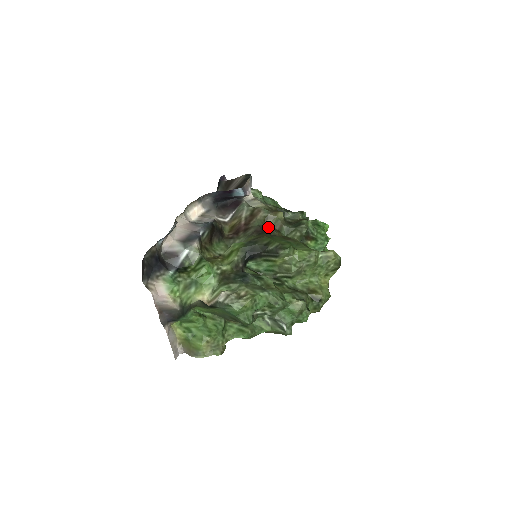
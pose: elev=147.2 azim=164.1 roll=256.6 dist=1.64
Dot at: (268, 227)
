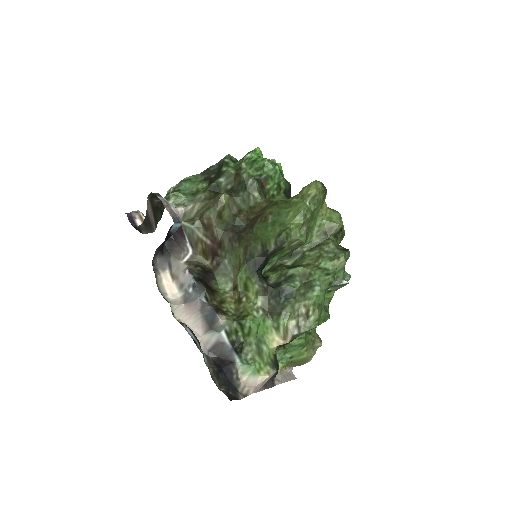
Dot at: (230, 220)
